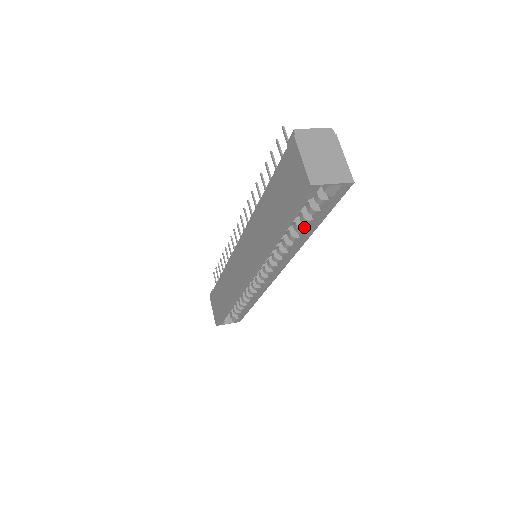
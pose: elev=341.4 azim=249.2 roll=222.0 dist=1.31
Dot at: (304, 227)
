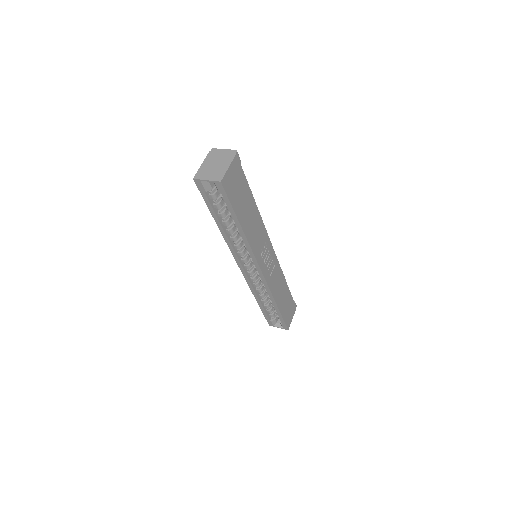
Dot at: occluded
